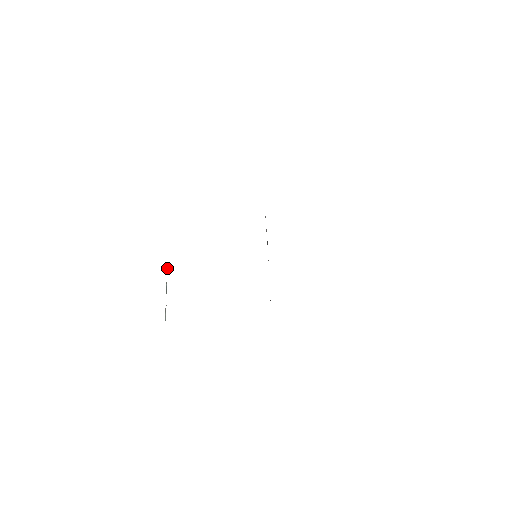
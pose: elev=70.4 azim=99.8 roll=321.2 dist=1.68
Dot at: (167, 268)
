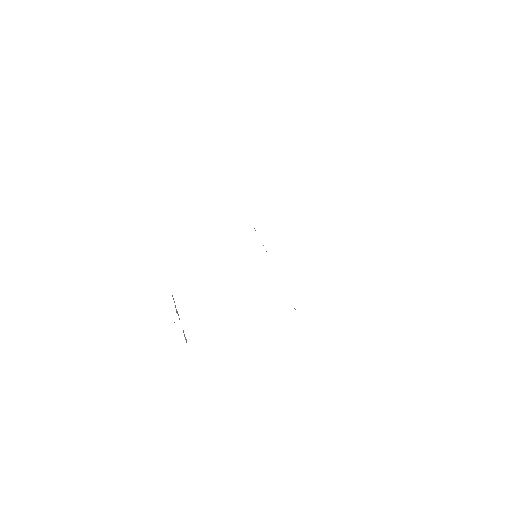
Dot at: (172, 296)
